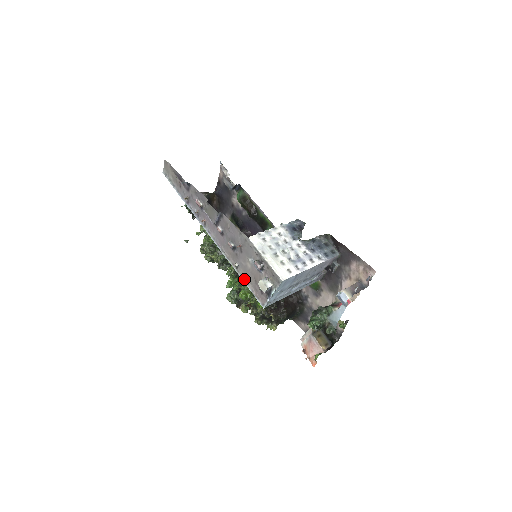
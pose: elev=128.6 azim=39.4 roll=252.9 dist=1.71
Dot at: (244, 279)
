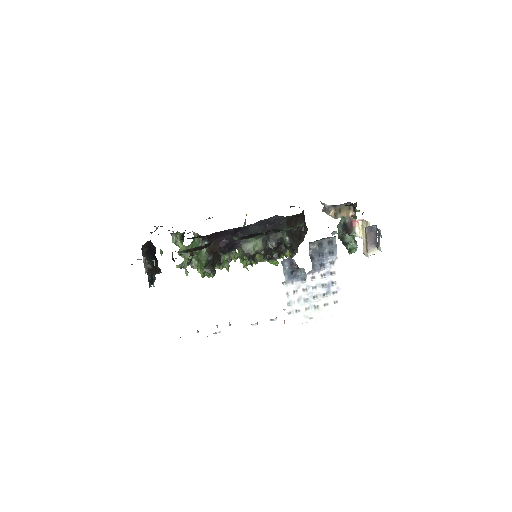
Dot at: occluded
